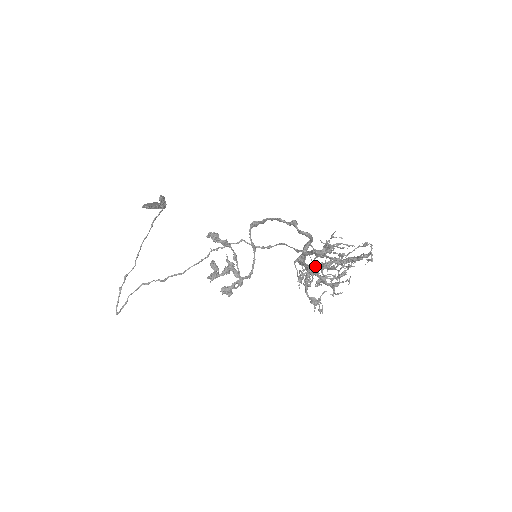
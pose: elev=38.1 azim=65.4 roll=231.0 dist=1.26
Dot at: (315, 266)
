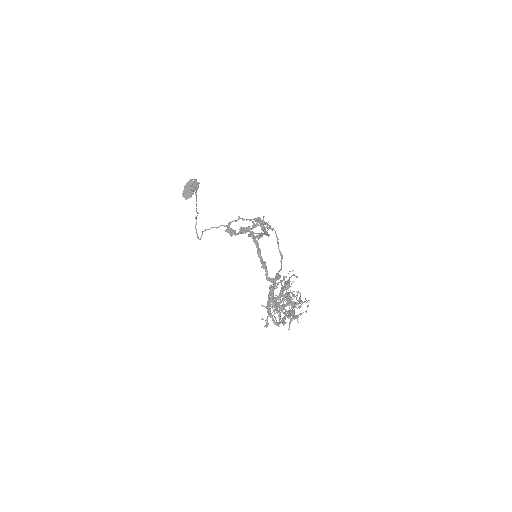
Dot at: (275, 304)
